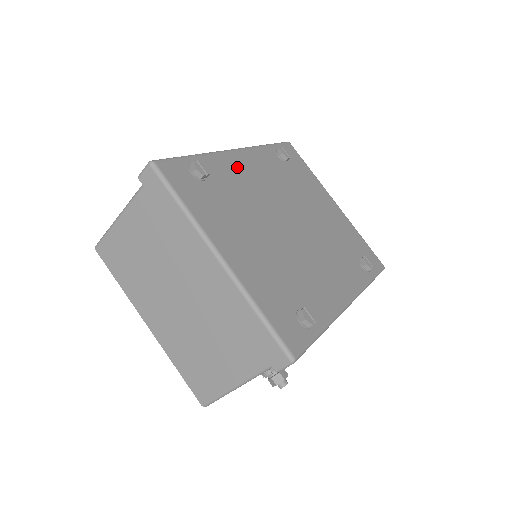
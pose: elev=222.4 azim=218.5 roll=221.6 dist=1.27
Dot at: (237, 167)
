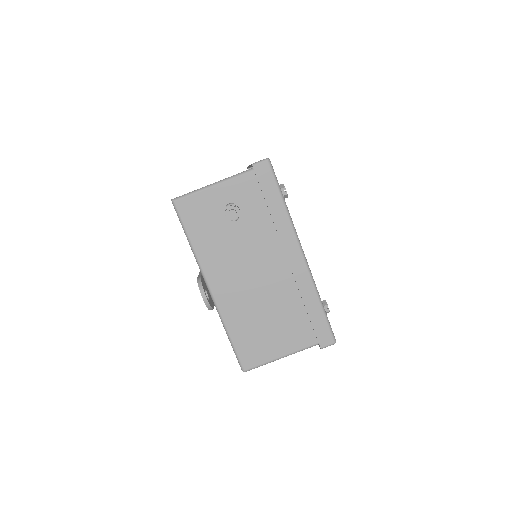
Dot at: occluded
